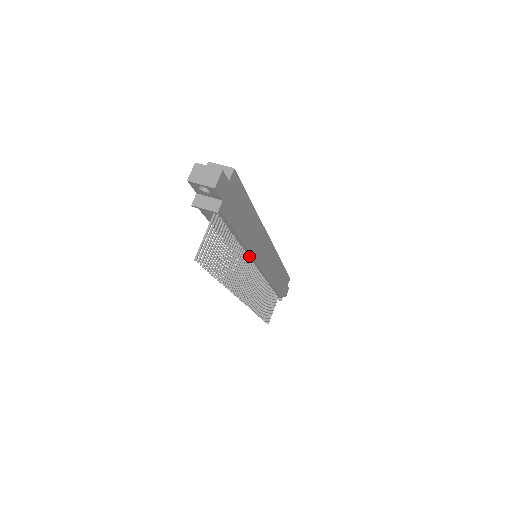
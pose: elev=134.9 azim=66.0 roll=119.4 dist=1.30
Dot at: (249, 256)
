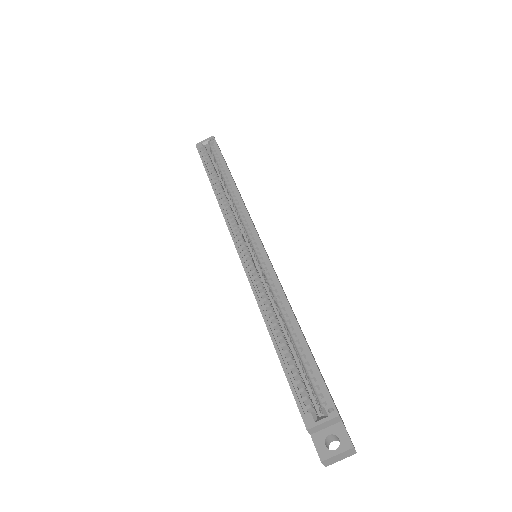
Dot at: occluded
